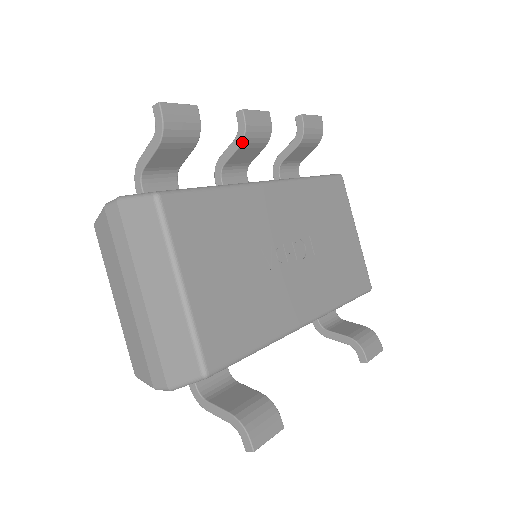
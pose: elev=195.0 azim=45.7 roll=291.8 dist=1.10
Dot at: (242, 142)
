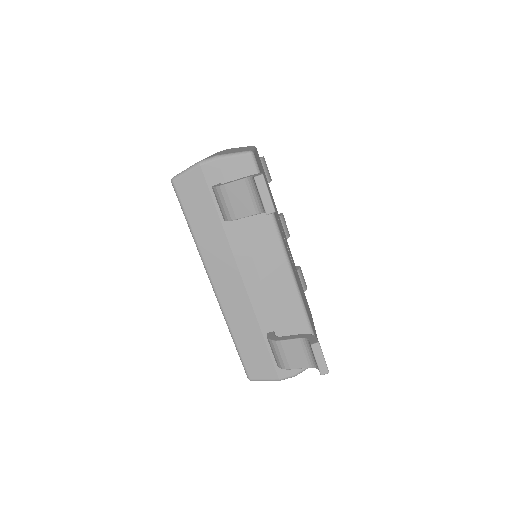
Dot at: occluded
